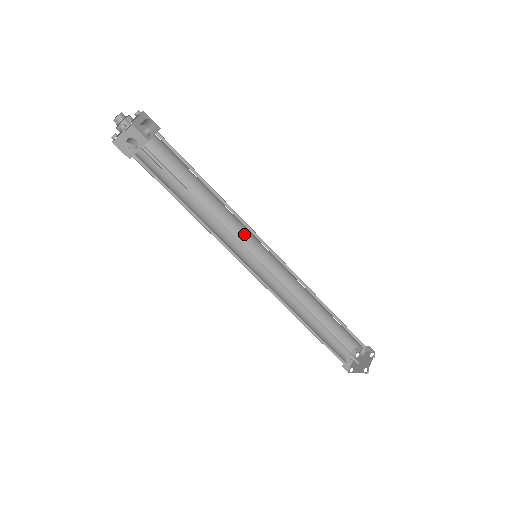
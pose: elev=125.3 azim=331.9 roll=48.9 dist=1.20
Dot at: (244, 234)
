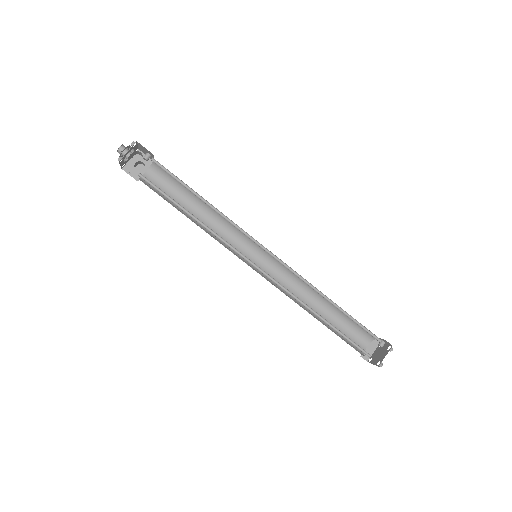
Dot at: occluded
